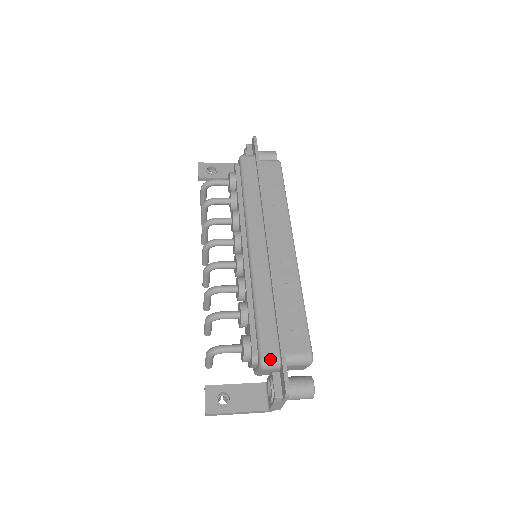
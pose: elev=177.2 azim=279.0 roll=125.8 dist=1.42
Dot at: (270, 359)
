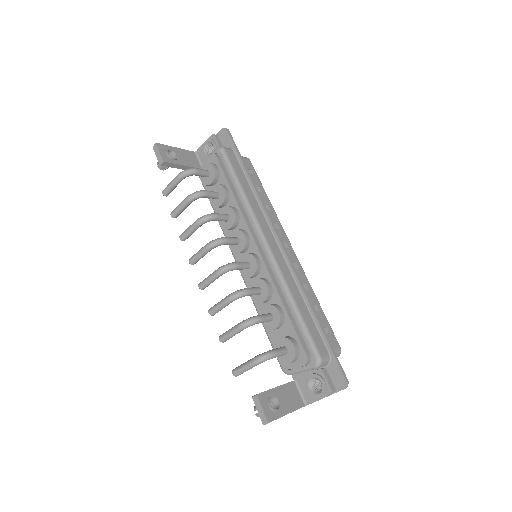
Dot at: (325, 357)
